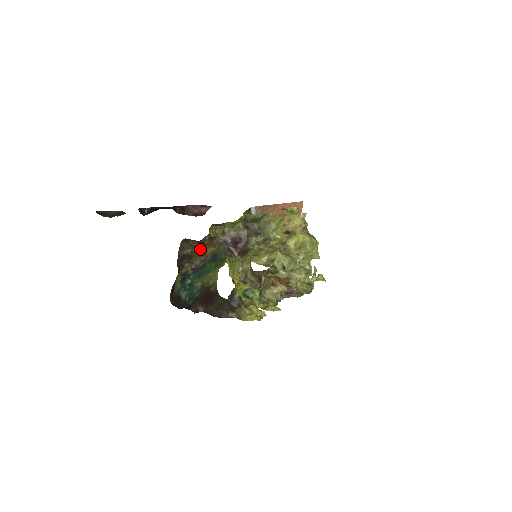
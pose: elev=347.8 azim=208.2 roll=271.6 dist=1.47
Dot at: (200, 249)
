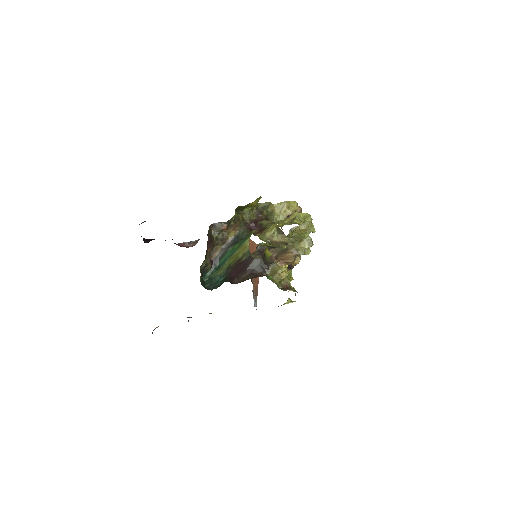
Dot at: (224, 235)
